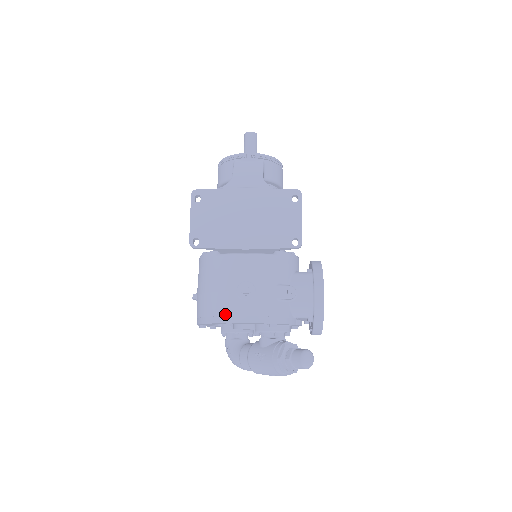
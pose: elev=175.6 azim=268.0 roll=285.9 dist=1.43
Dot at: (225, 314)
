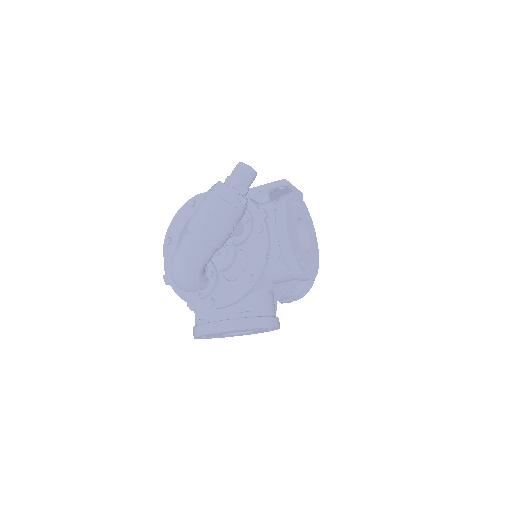
Dot at: occluded
